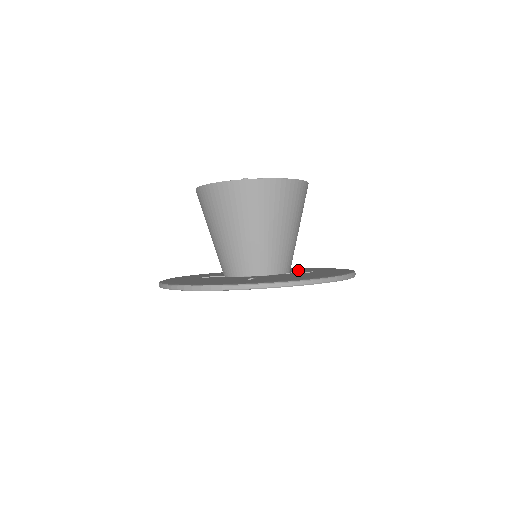
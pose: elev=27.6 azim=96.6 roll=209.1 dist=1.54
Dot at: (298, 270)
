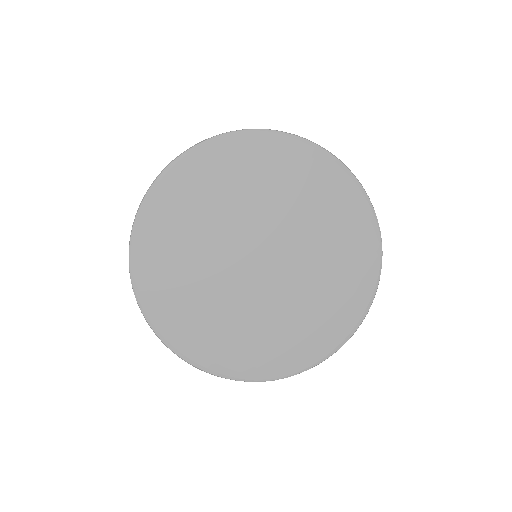
Dot at: occluded
